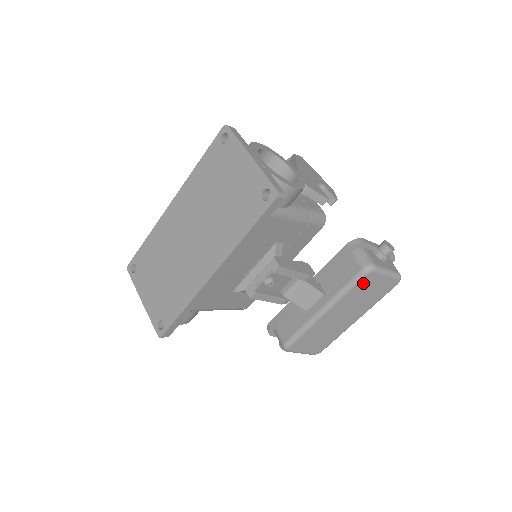
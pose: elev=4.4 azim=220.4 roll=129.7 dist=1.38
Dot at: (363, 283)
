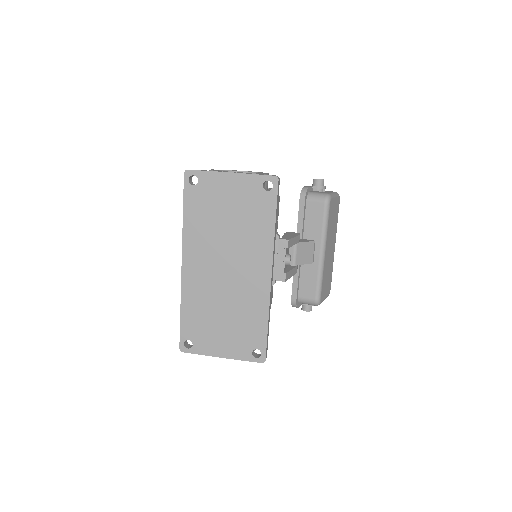
Dot at: (330, 212)
